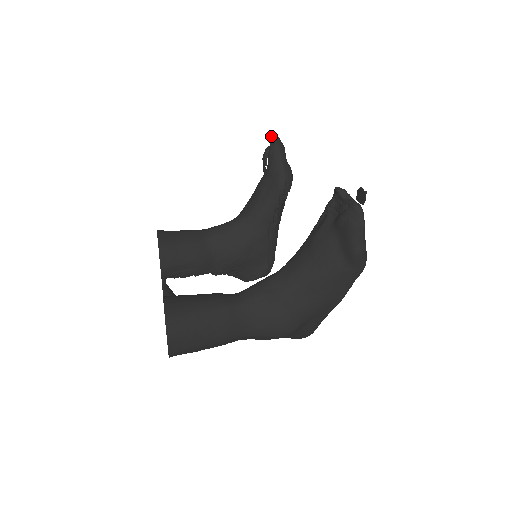
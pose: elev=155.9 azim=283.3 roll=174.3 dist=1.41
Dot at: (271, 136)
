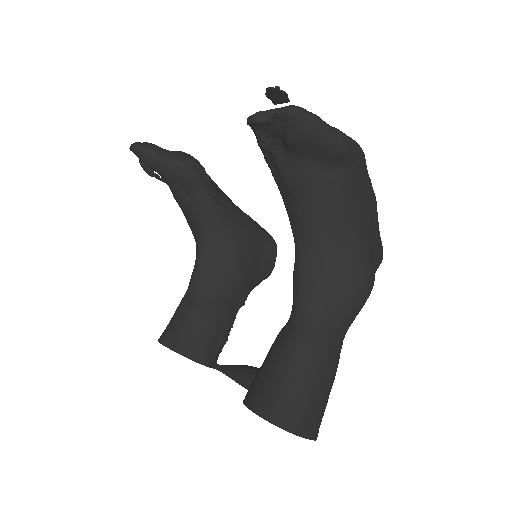
Dot at: occluded
